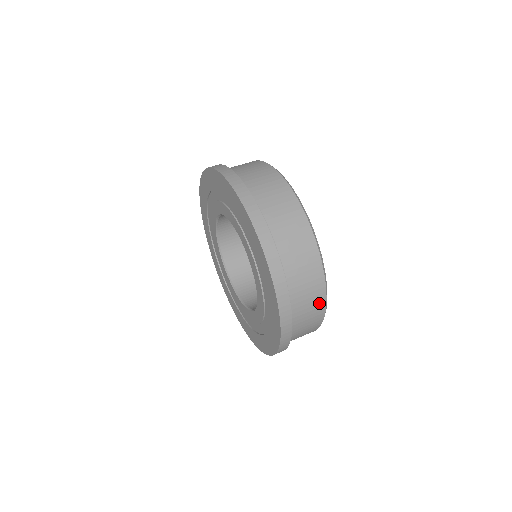
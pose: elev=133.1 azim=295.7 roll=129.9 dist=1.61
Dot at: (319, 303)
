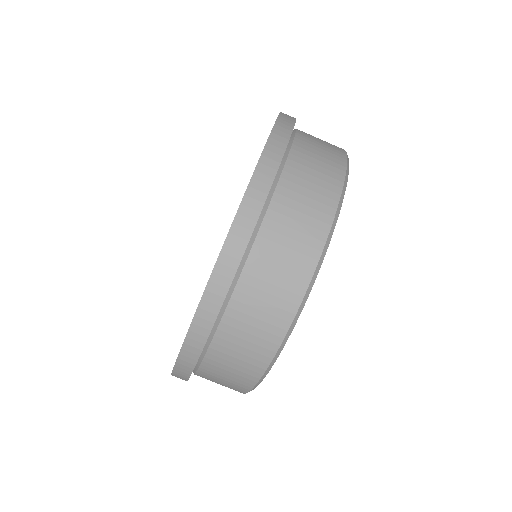
Dot at: occluded
